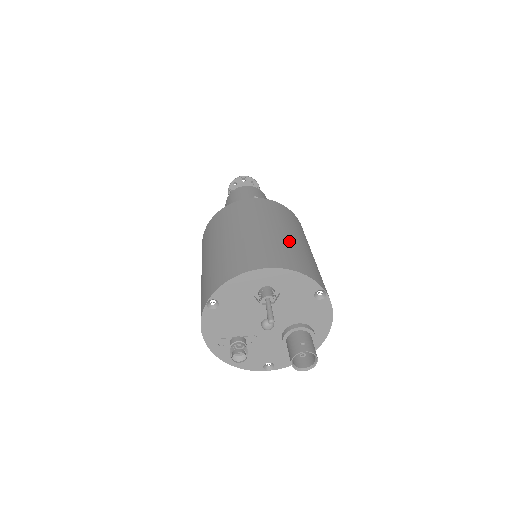
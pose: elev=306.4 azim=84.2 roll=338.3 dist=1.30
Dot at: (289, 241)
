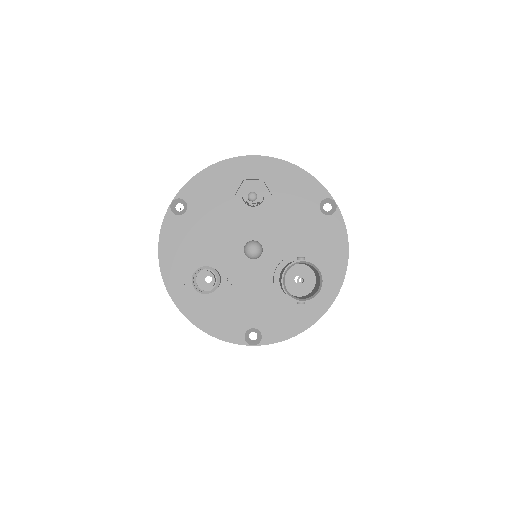
Dot at: occluded
